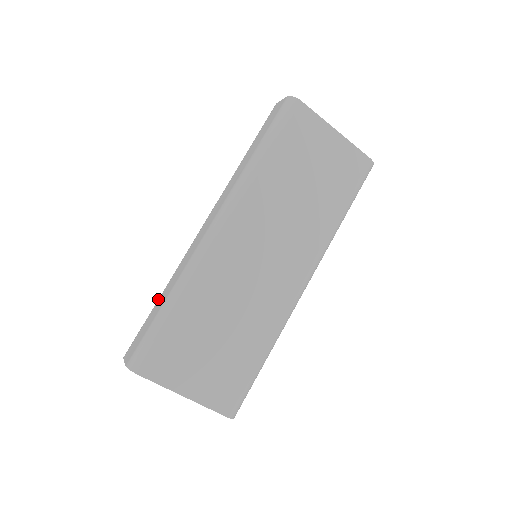
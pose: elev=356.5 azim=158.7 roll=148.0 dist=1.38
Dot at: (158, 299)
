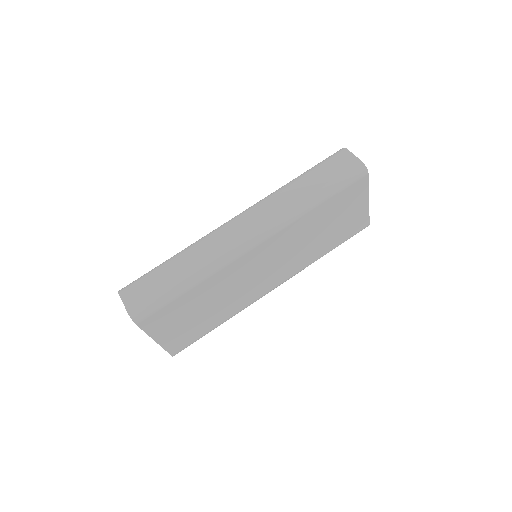
Dot at: (170, 261)
